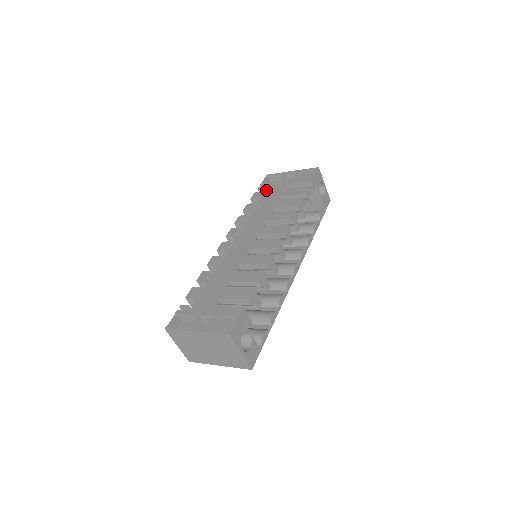
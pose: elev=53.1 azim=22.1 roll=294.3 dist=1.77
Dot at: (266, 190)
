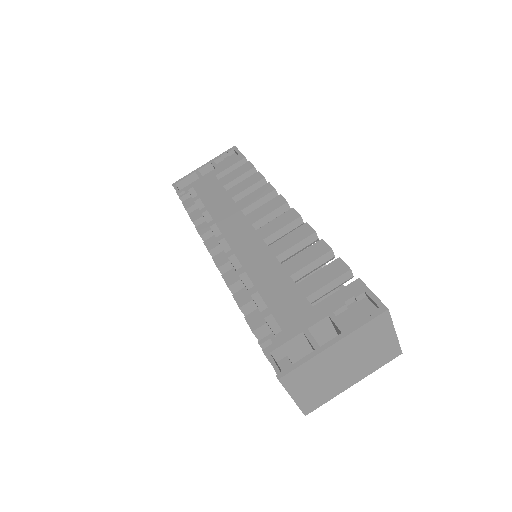
Dot at: (196, 192)
